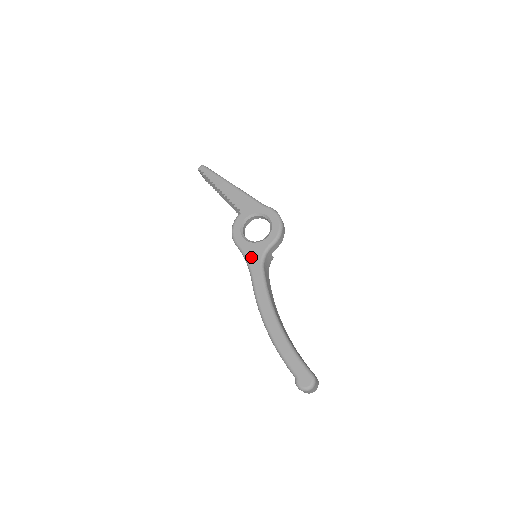
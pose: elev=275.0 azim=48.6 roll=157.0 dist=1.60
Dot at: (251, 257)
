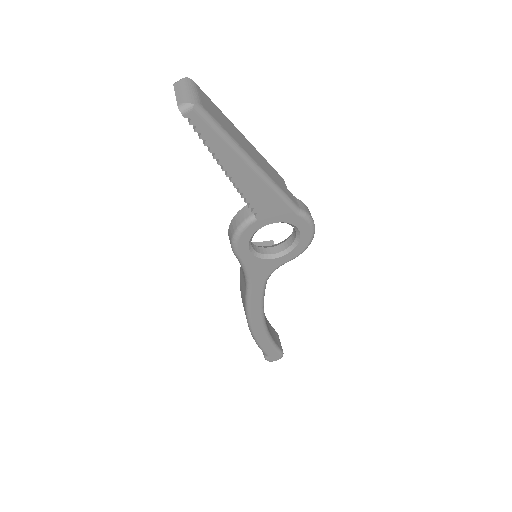
Dot at: (255, 275)
